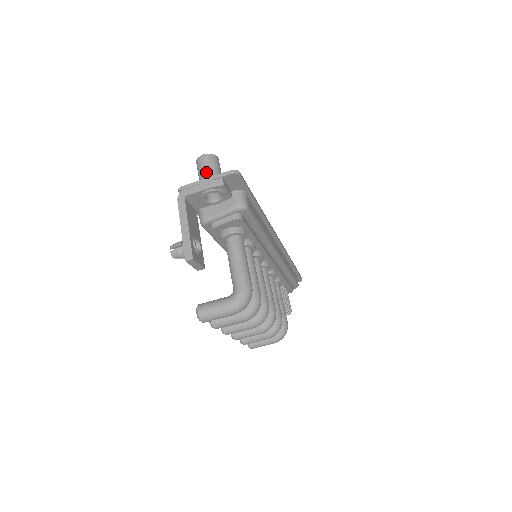
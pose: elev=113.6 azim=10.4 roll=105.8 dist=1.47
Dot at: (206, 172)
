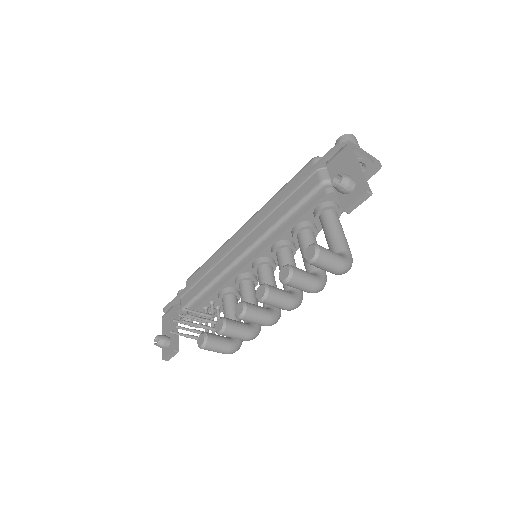
Dot at: occluded
